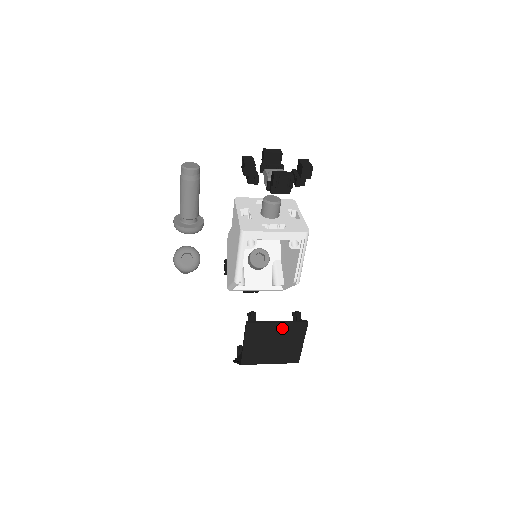
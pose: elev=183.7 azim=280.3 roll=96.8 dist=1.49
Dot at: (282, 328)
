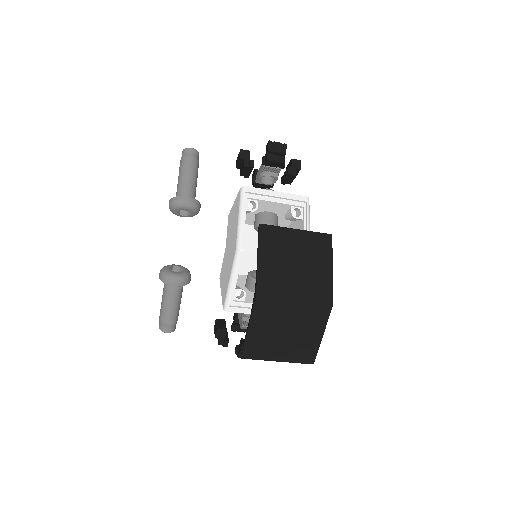
Dot at: (303, 239)
